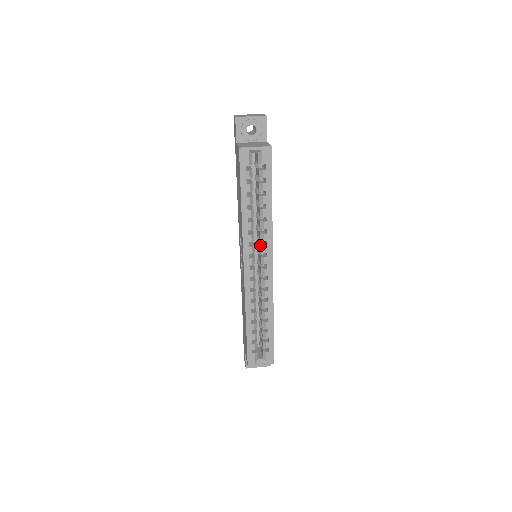
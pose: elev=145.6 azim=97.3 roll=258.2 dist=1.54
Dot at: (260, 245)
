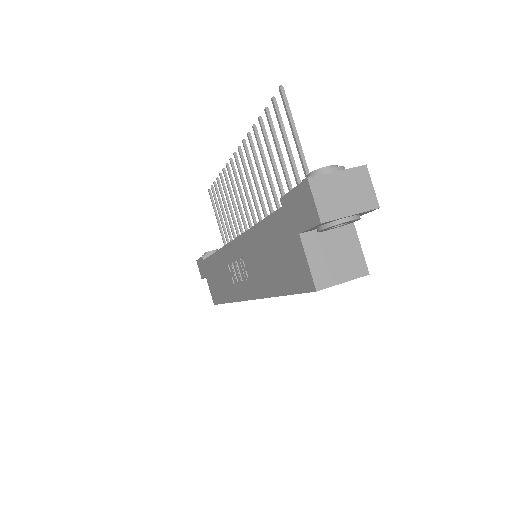
Dot at: occluded
